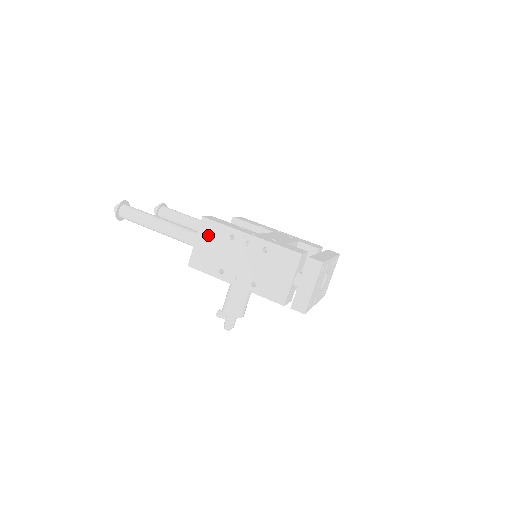
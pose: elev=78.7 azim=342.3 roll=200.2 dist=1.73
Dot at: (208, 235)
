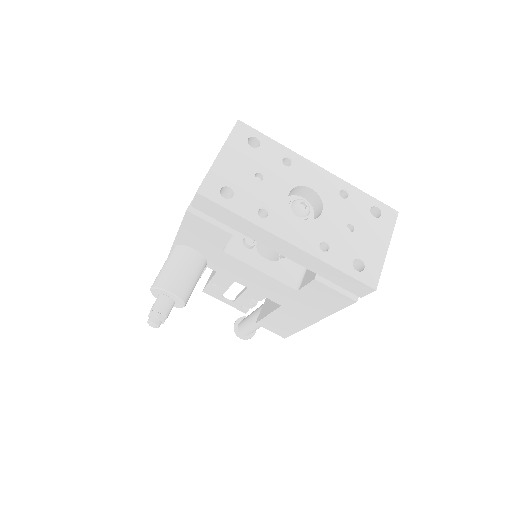
Dot at: occluded
